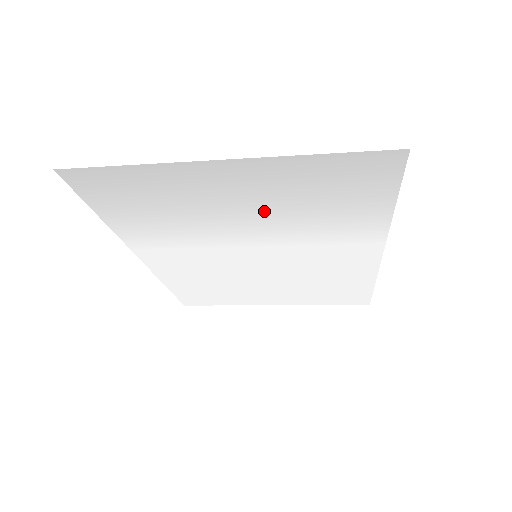
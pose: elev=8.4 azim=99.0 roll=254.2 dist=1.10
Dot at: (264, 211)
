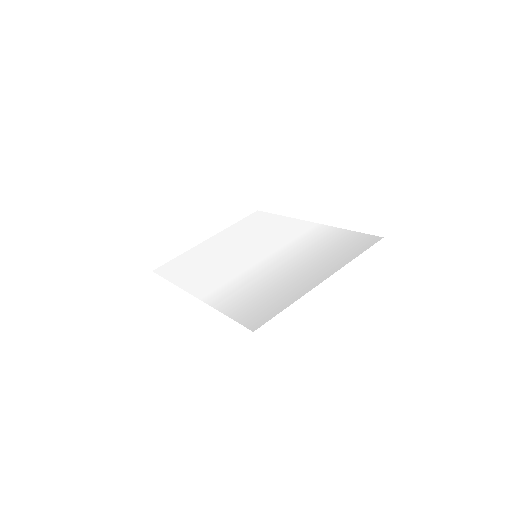
Dot at: (300, 261)
